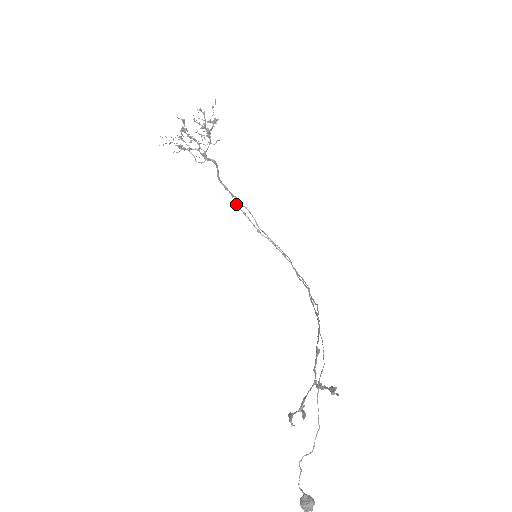
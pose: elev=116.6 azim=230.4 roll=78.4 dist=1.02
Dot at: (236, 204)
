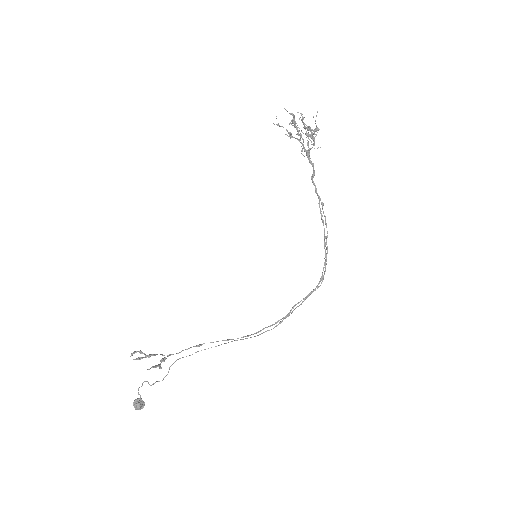
Dot at: (320, 208)
